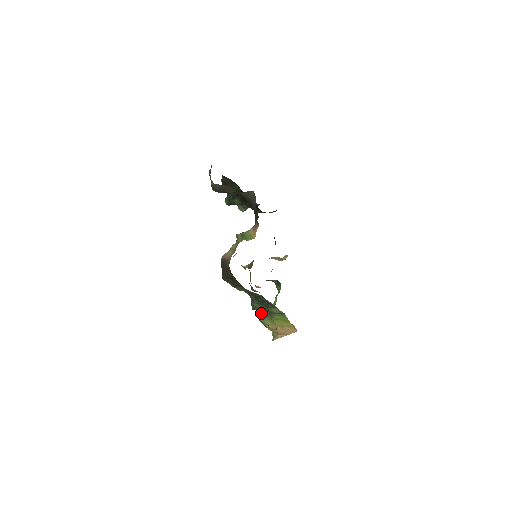
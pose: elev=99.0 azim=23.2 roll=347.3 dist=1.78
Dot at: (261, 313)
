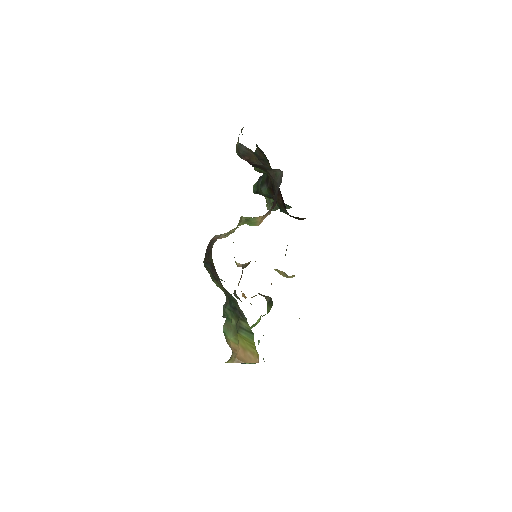
Dot at: (229, 323)
